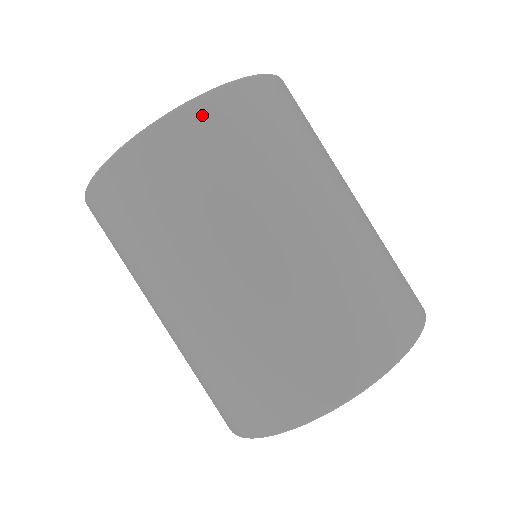
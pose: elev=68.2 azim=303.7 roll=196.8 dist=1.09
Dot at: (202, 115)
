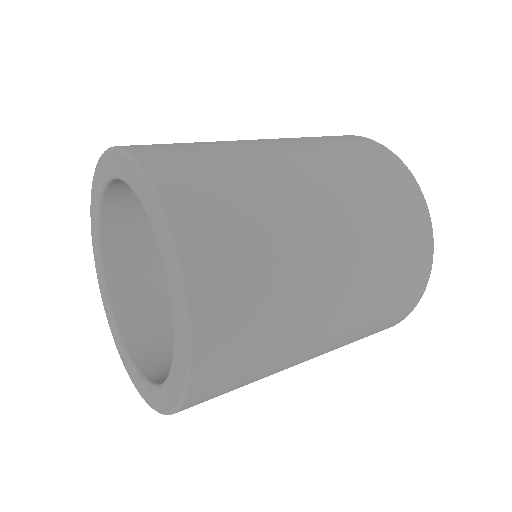
Dot at: (209, 343)
